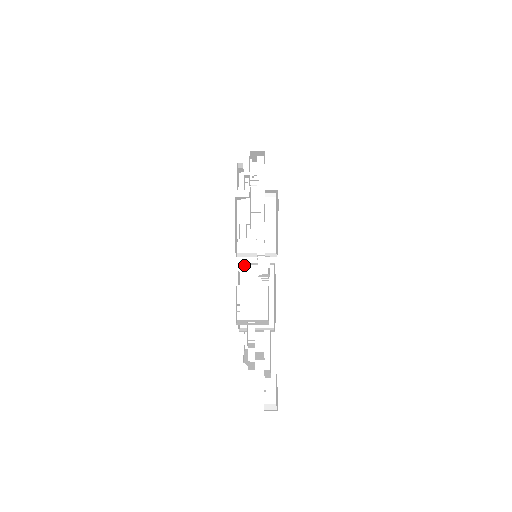
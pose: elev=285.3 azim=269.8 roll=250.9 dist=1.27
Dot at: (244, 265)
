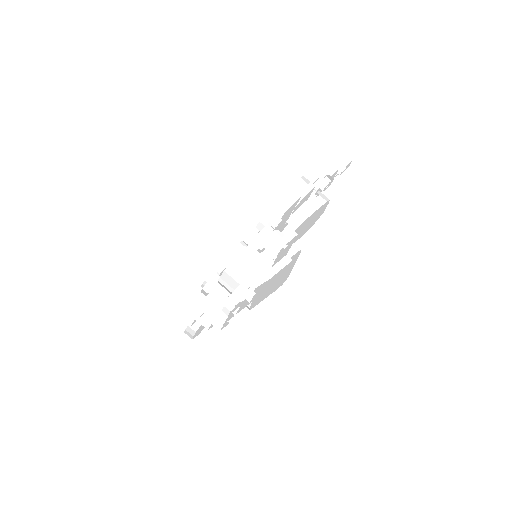
Dot at: occluded
